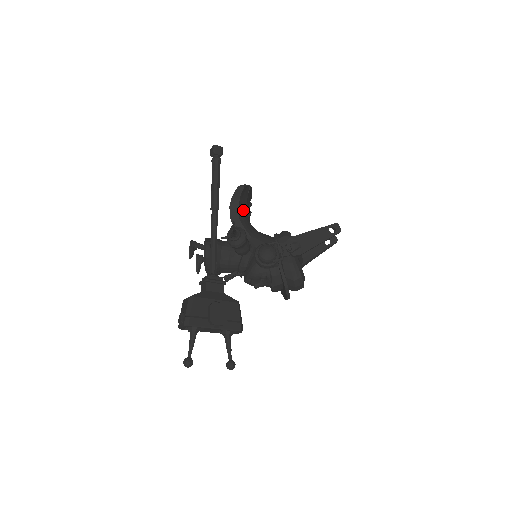
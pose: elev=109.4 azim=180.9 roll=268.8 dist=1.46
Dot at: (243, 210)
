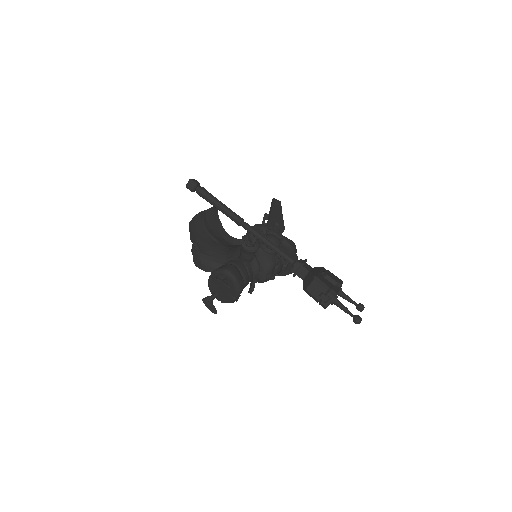
Dot at: occluded
